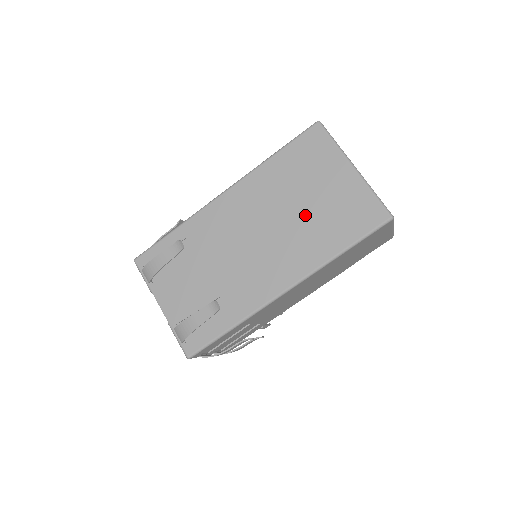
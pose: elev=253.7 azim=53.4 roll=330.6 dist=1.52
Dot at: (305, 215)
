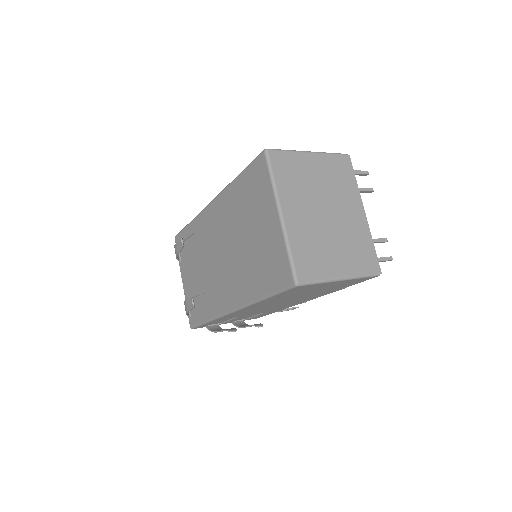
Dot at: (247, 249)
